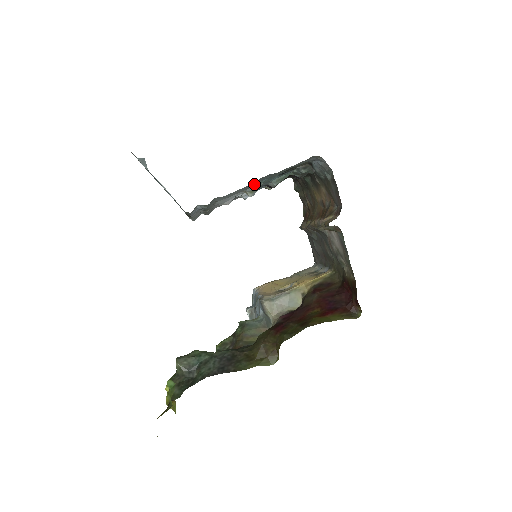
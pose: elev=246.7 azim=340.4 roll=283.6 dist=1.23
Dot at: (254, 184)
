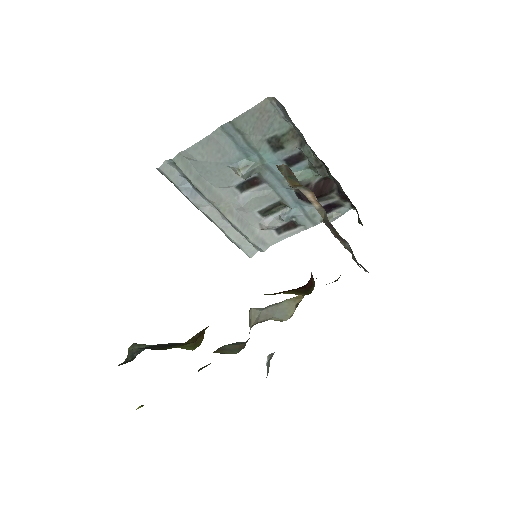
Dot at: (234, 154)
